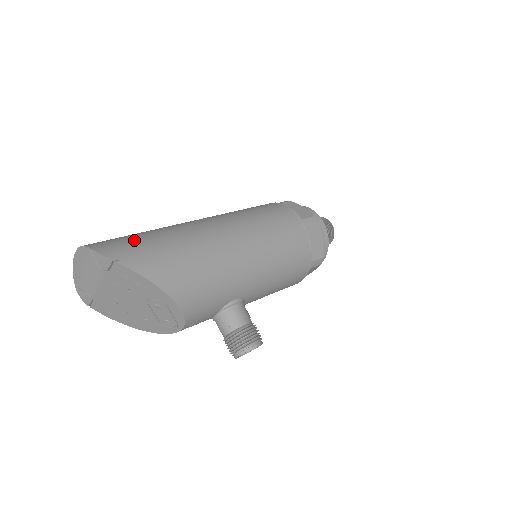
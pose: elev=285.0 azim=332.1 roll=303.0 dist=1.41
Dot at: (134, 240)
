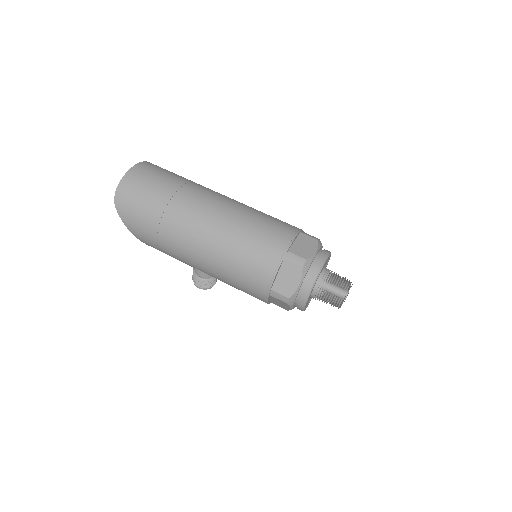
Dot at: (140, 204)
